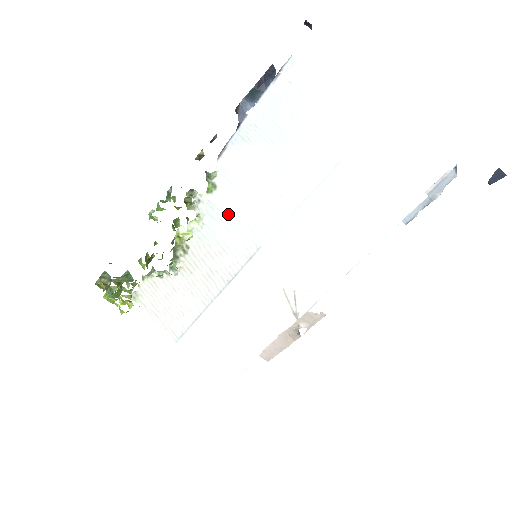
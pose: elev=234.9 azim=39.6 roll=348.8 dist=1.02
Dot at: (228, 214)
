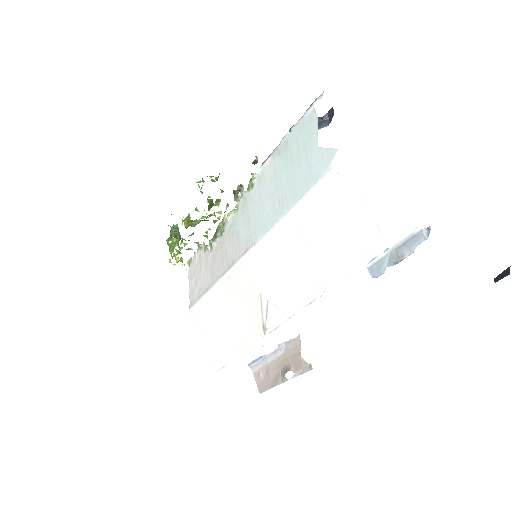
Dot at: (250, 210)
